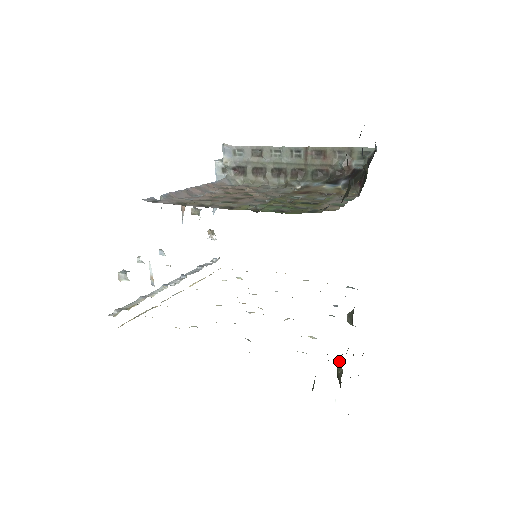
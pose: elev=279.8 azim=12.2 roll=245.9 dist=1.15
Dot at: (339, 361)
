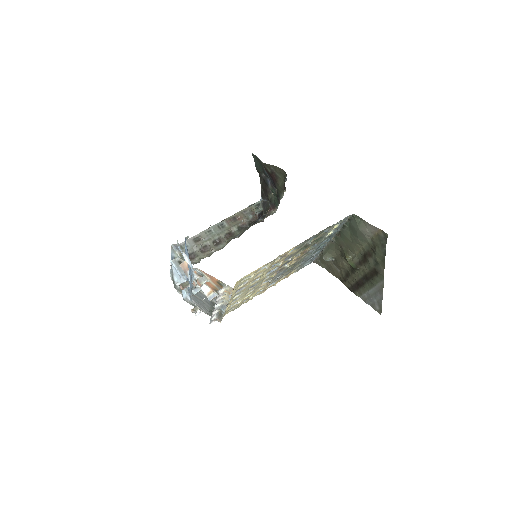
Dot at: (346, 257)
